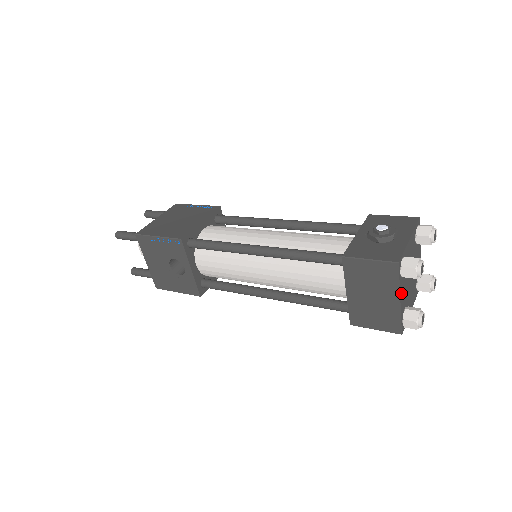
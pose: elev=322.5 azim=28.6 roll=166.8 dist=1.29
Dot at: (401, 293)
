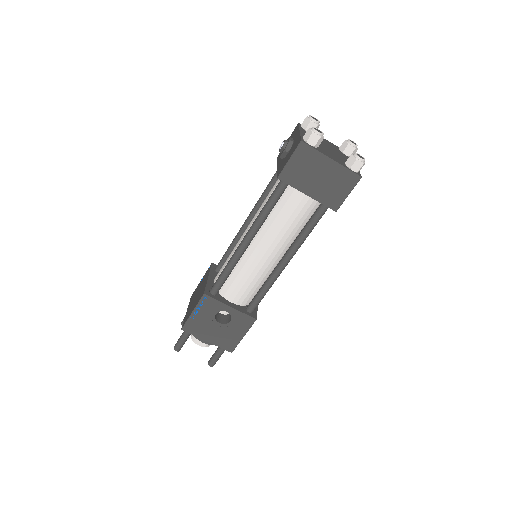
Dot at: (328, 156)
